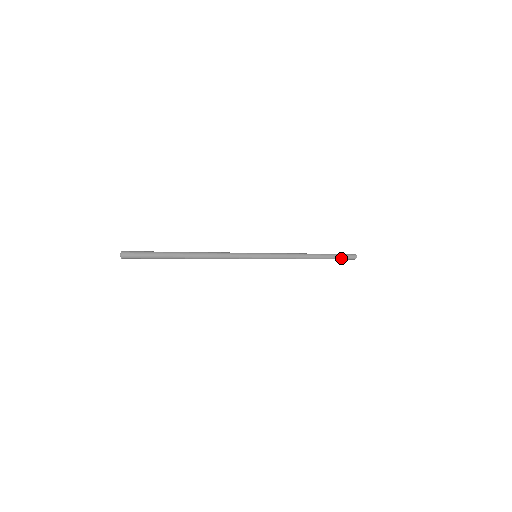
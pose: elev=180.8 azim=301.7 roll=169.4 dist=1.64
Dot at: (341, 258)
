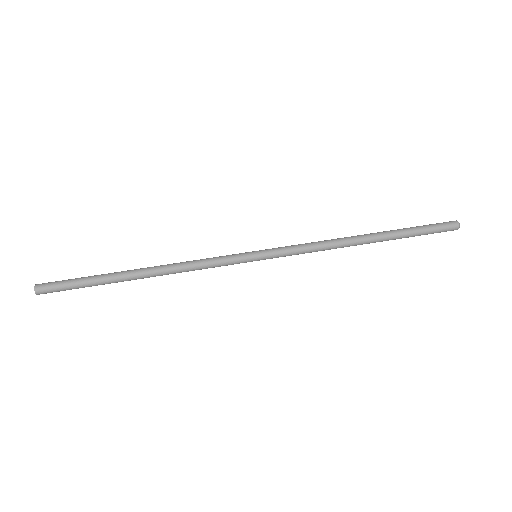
Dot at: (423, 234)
